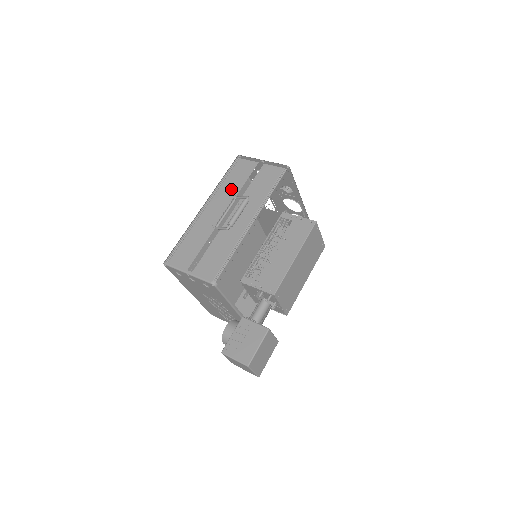
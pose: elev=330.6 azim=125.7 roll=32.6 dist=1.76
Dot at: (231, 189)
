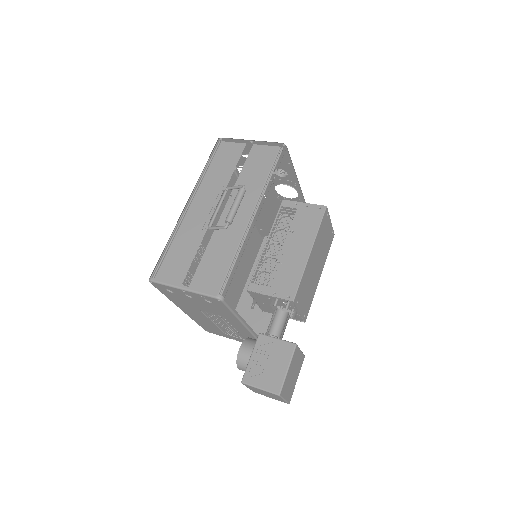
Dot at: (218, 179)
